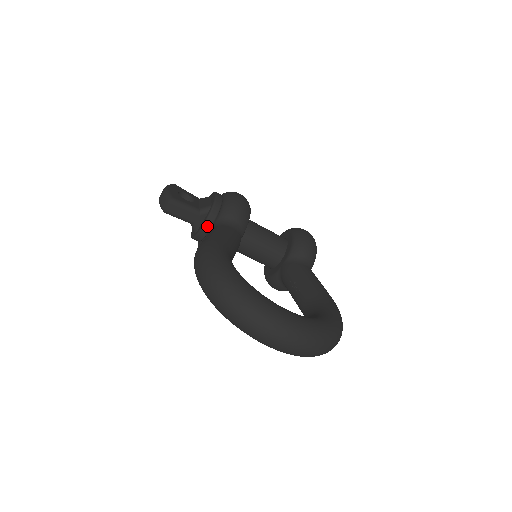
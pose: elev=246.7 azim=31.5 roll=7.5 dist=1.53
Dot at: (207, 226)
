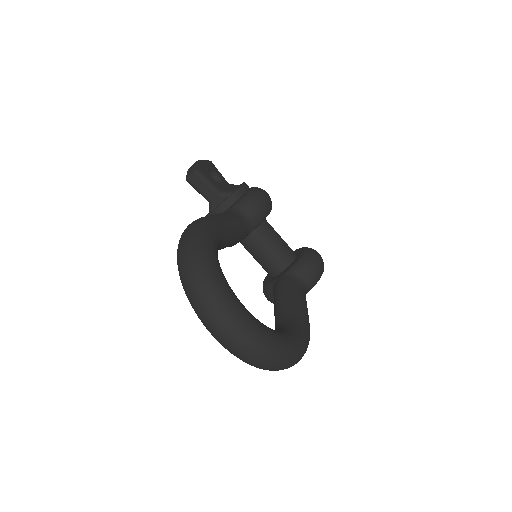
Dot at: (221, 209)
